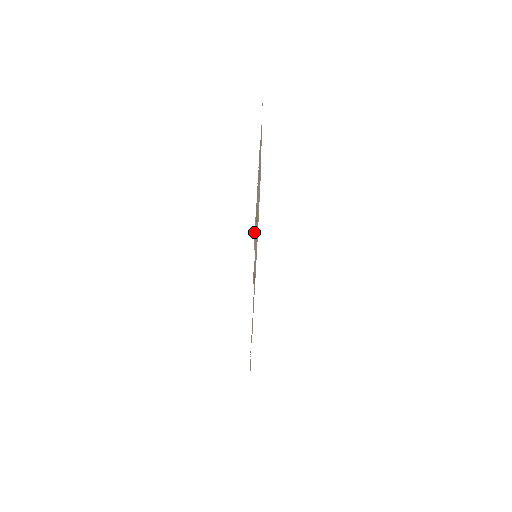
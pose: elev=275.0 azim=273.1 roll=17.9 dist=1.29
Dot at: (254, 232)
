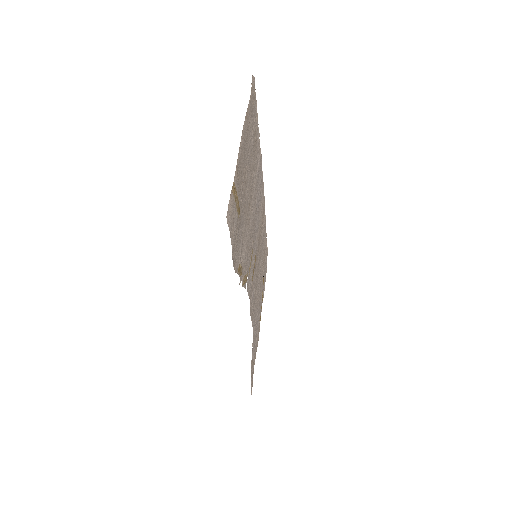
Dot at: (228, 205)
